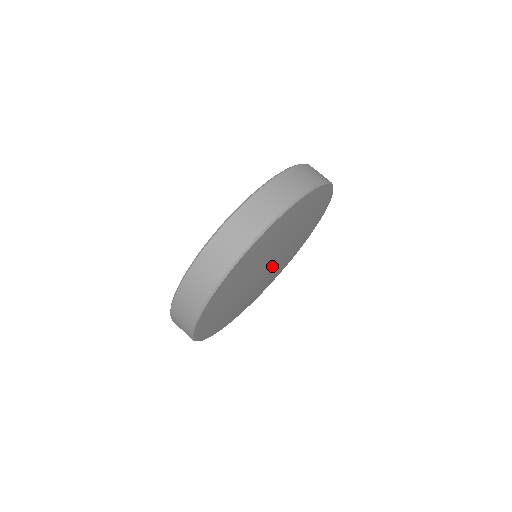
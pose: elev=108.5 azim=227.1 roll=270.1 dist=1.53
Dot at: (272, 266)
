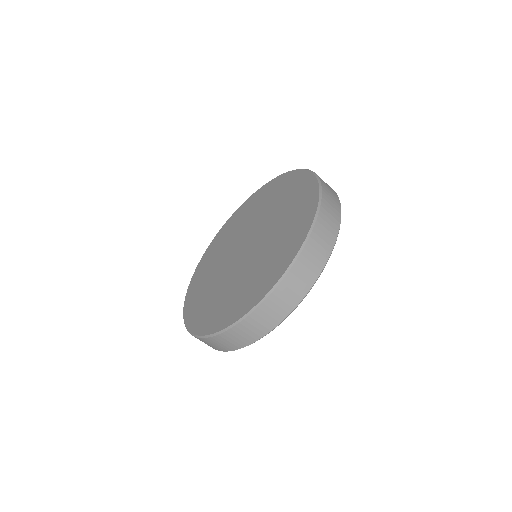
Dot at: occluded
